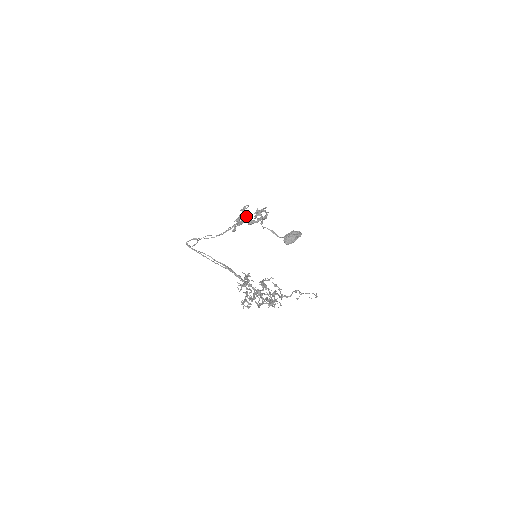
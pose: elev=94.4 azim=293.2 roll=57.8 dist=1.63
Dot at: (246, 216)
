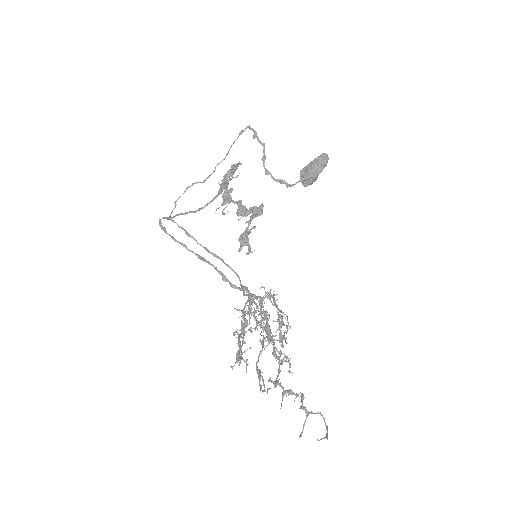
Dot at: (236, 165)
